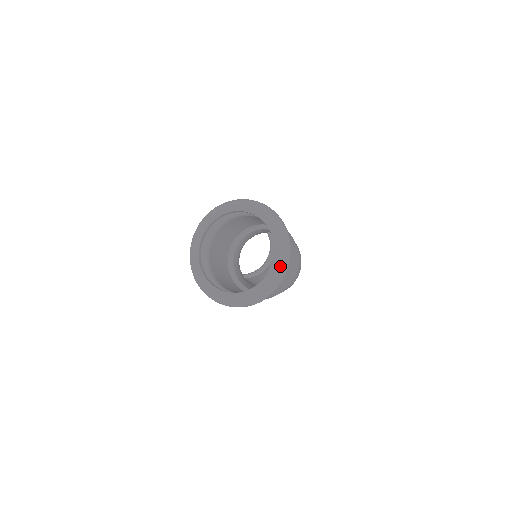
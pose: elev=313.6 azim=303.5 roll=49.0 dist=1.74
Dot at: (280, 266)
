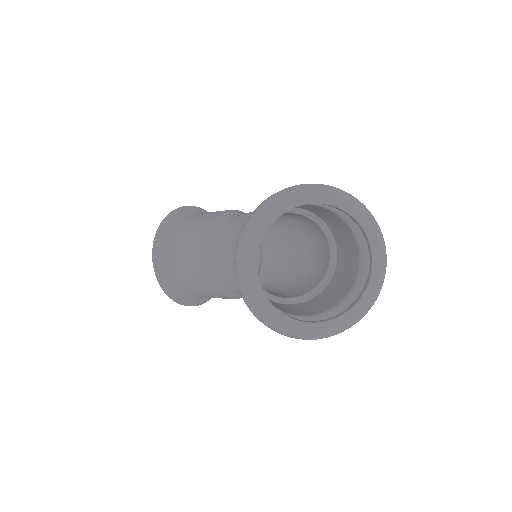
Dot at: (382, 247)
